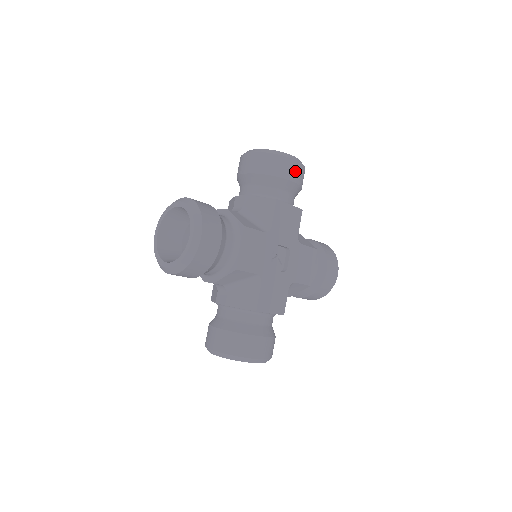
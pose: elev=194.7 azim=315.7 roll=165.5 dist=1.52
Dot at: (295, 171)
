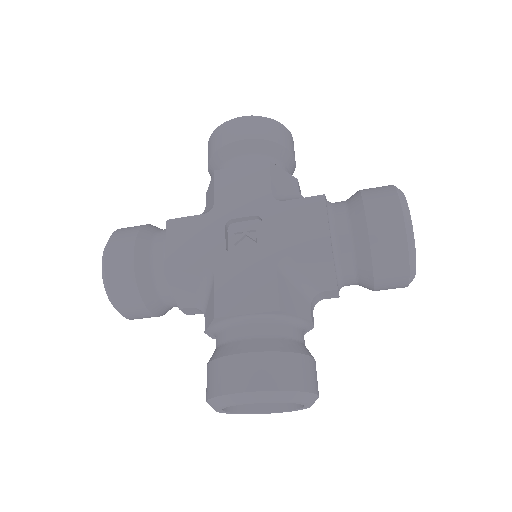
Dot at: (239, 129)
